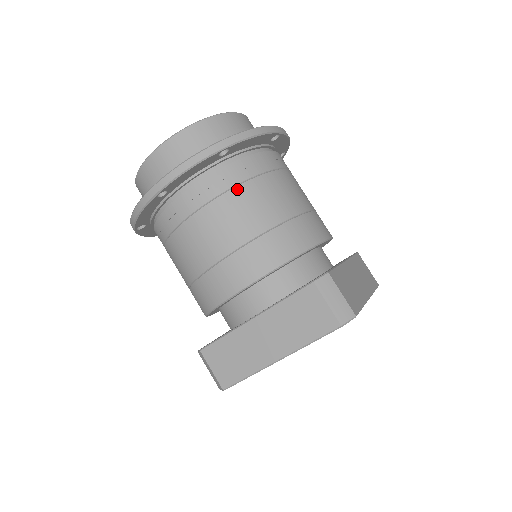
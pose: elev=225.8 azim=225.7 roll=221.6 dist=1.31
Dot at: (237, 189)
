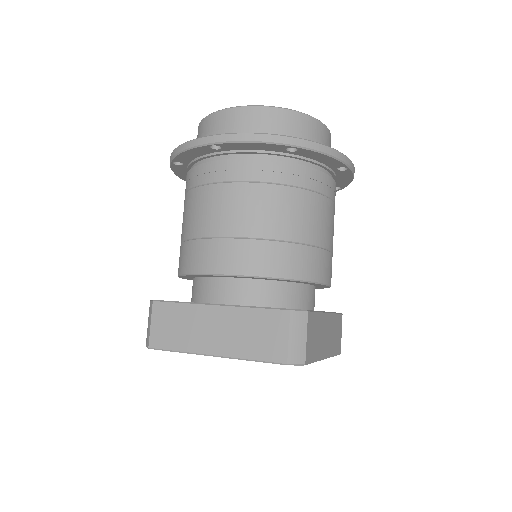
Dot at: (281, 188)
